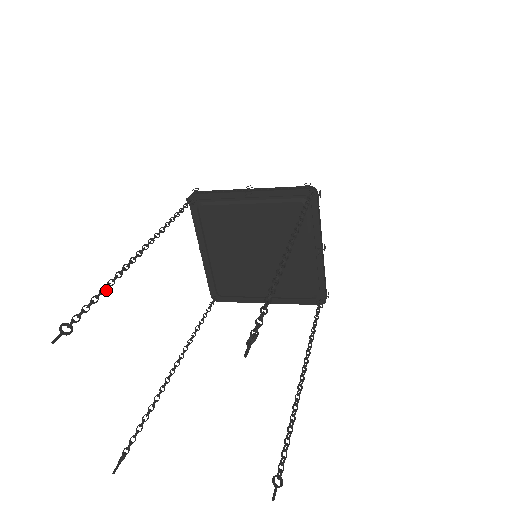
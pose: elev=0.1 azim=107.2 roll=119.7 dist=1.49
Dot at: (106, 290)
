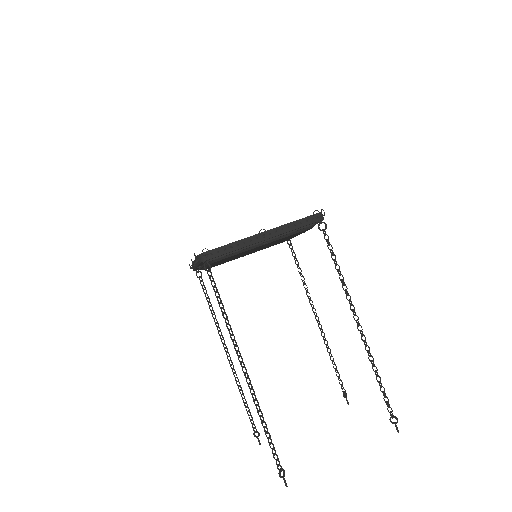
Dot at: occluded
